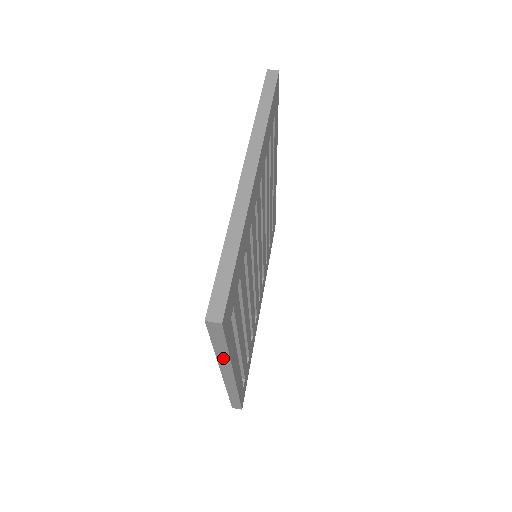
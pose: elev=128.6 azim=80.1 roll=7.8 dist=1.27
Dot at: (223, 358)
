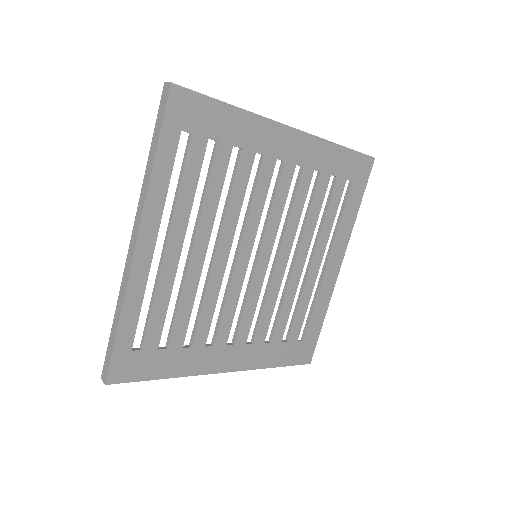
Dot at: (147, 177)
